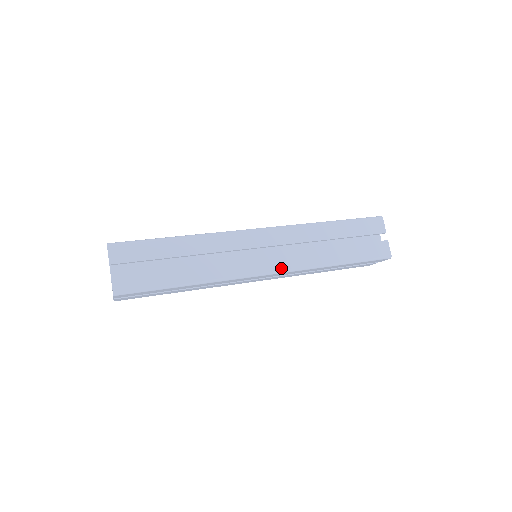
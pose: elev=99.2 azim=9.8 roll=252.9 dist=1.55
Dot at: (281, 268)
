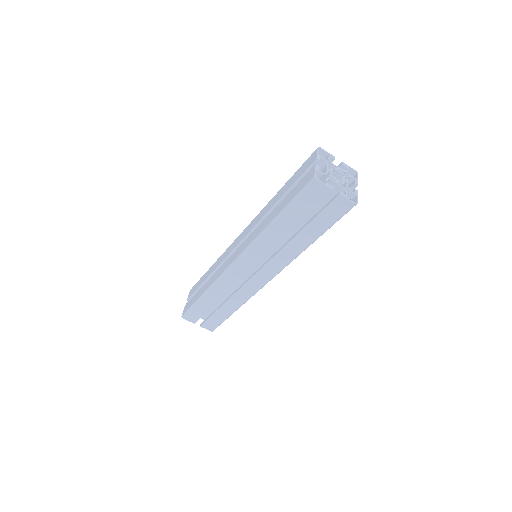
Dot at: (274, 273)
